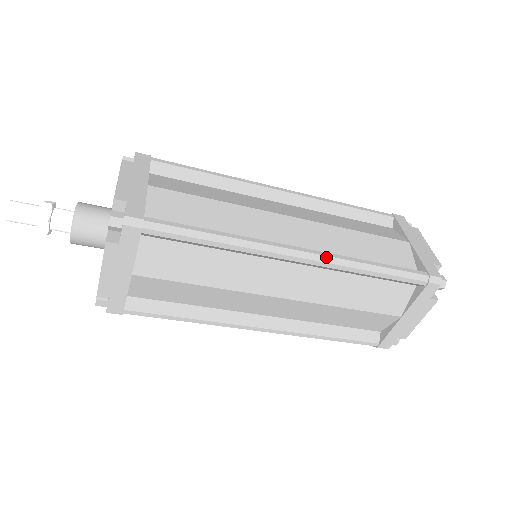
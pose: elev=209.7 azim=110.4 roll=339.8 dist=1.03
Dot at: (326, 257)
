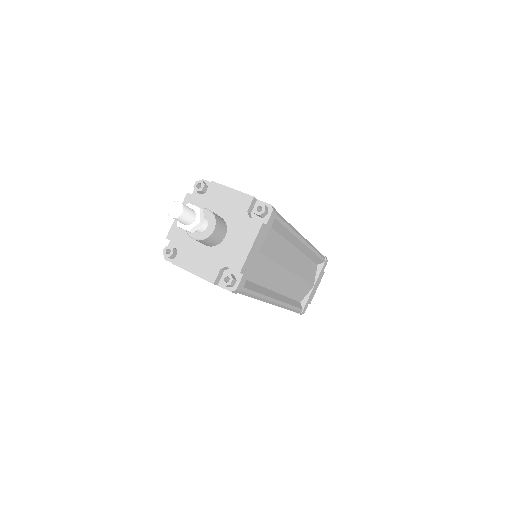
Dot at: (281, 305)
